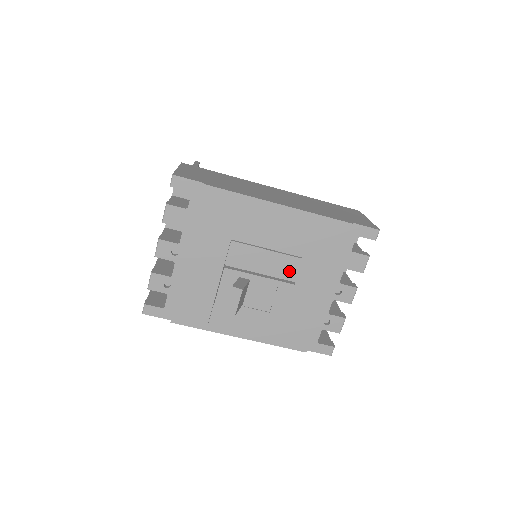
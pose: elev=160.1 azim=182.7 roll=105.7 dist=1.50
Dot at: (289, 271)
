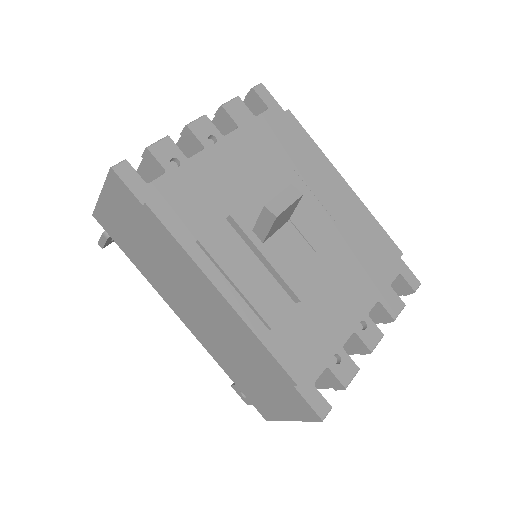
Dot at: (329, 251)
